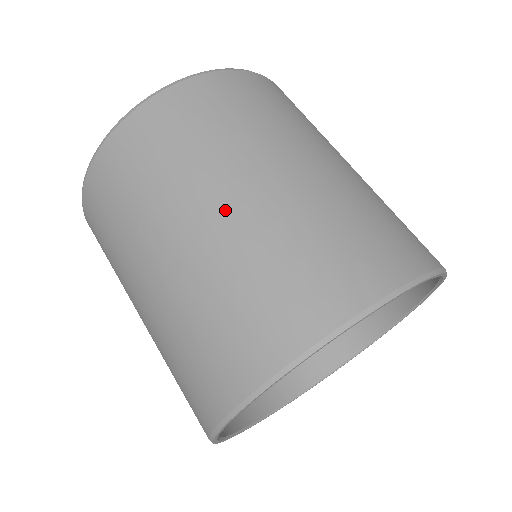
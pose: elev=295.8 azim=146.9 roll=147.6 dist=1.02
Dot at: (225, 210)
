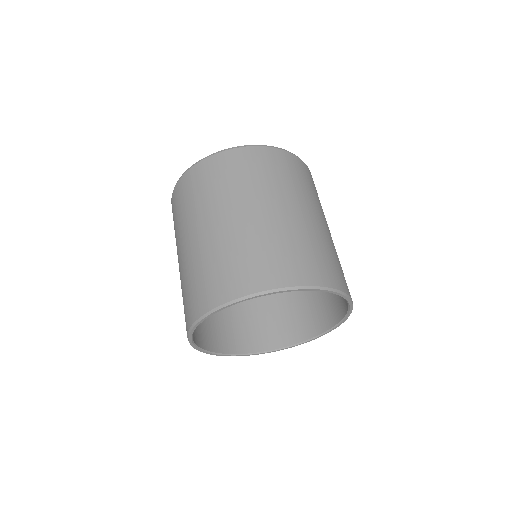
Dot at: (183, 254)
